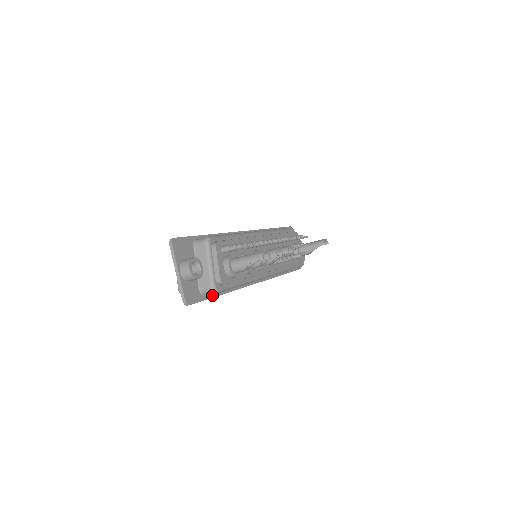
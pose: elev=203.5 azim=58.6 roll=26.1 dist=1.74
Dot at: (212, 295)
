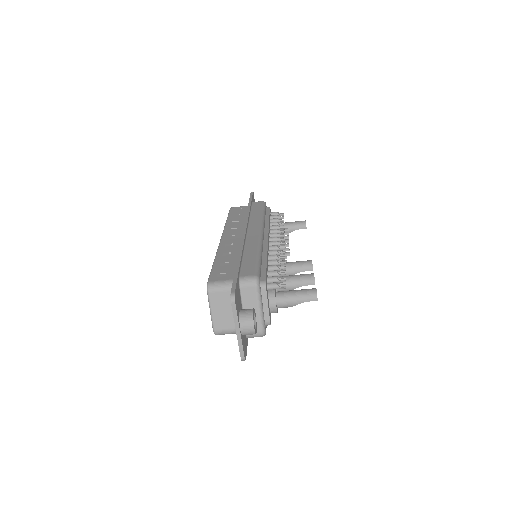
Dot at: occluded
